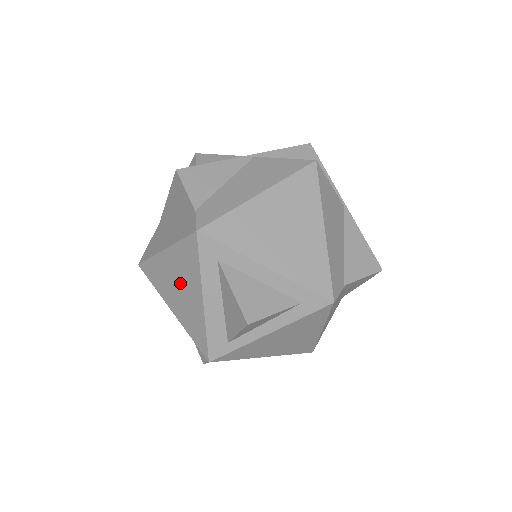
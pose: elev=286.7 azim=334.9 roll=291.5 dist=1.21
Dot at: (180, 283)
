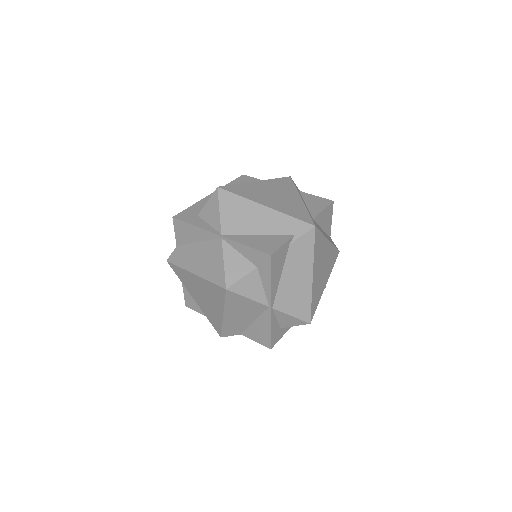
Dot at: occluded
